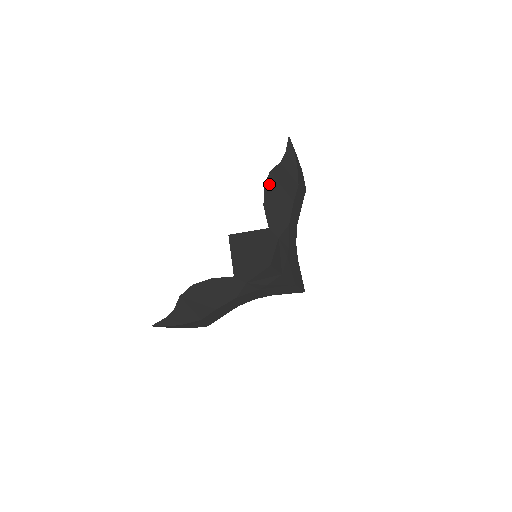
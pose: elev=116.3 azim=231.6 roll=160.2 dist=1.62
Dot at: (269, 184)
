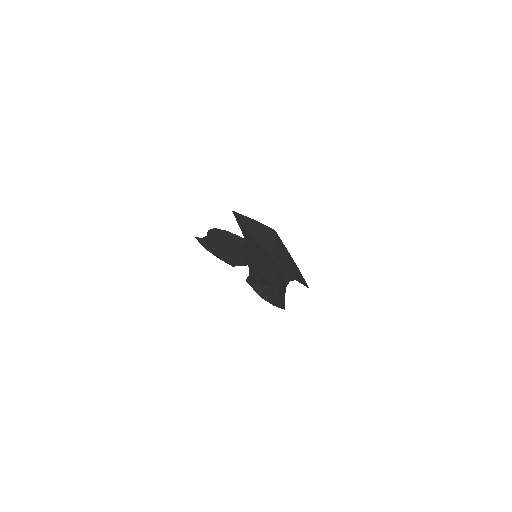
Dot at: (215, 232)
